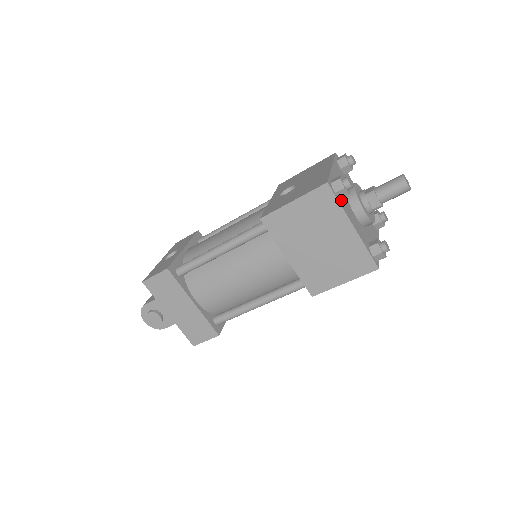
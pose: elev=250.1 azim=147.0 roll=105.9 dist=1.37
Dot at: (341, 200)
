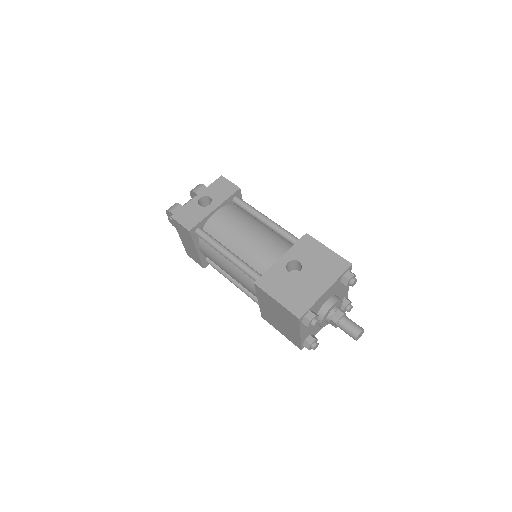
Dot at: occluded
